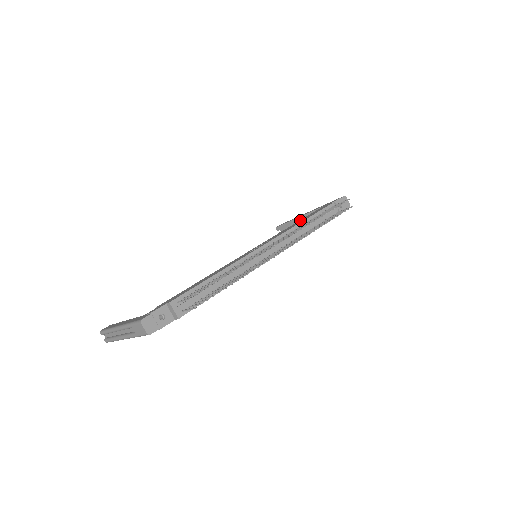
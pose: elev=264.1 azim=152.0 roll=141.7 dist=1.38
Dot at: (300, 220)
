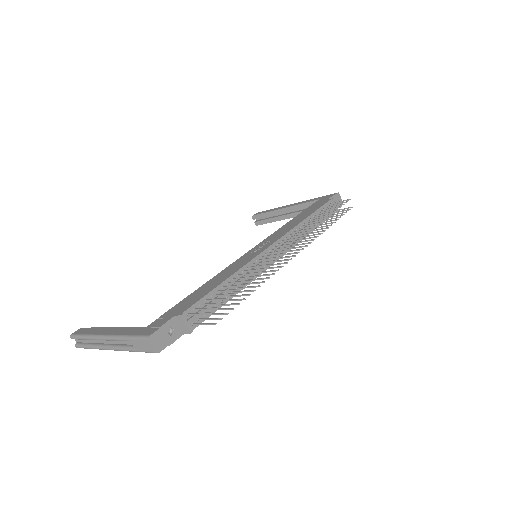
Dot at: (296, 217)
